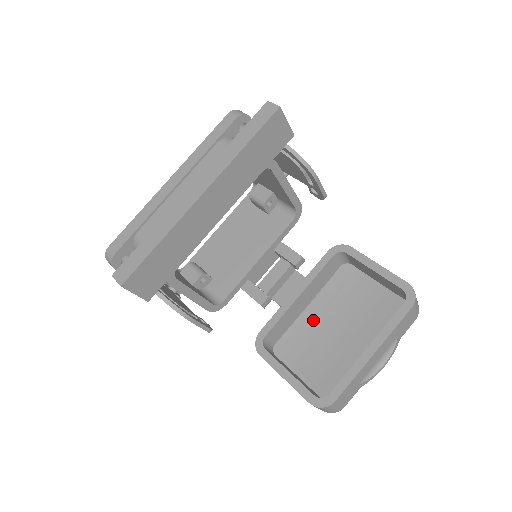
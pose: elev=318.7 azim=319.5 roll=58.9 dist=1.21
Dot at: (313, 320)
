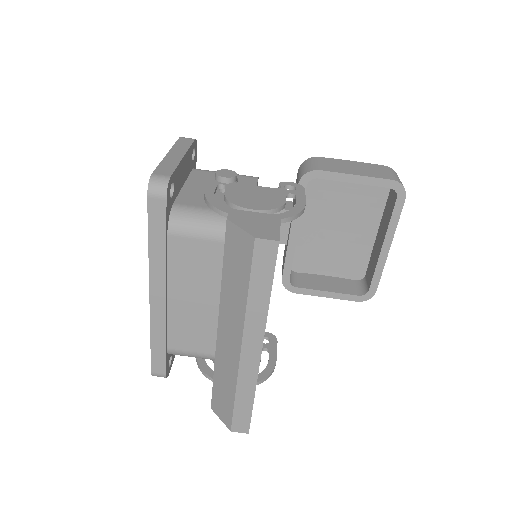
Dot at: (310, 231)
